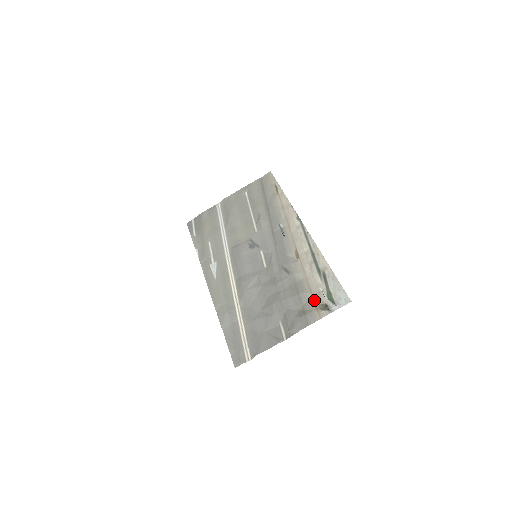
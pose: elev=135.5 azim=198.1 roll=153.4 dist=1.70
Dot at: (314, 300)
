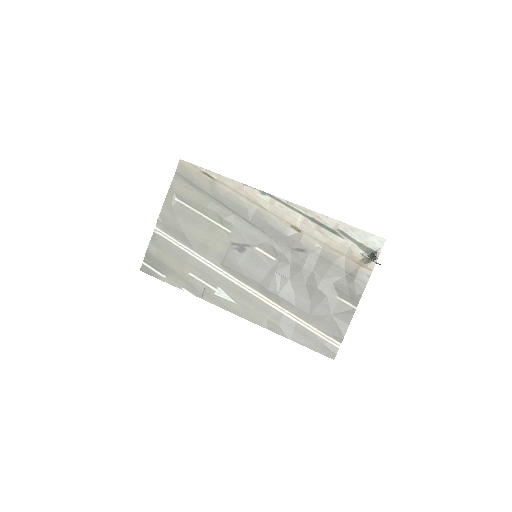
Dot at: (352, 259)
